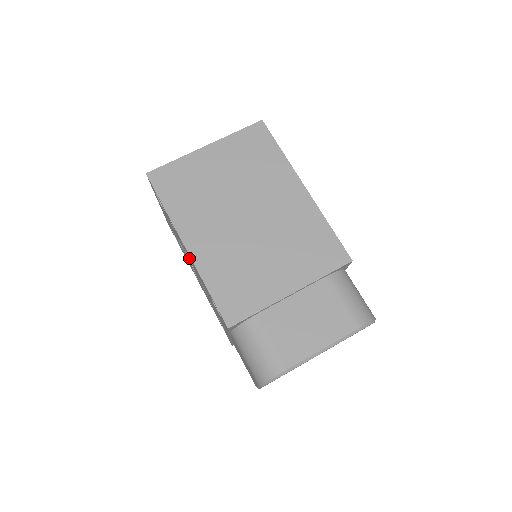
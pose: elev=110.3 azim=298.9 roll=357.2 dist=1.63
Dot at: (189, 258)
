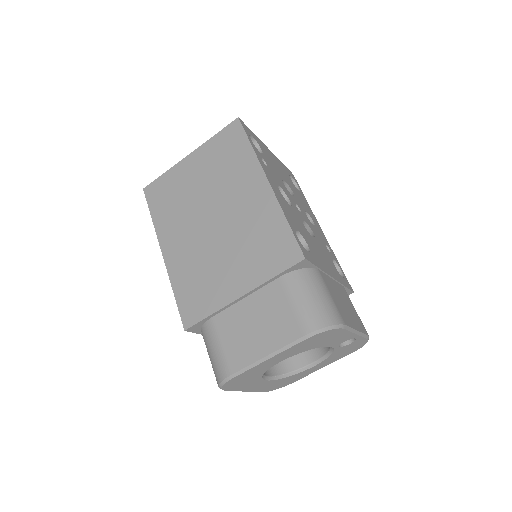
Dot at: occluded
